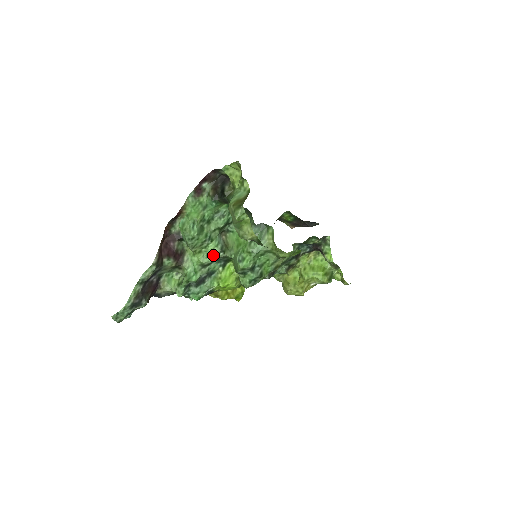
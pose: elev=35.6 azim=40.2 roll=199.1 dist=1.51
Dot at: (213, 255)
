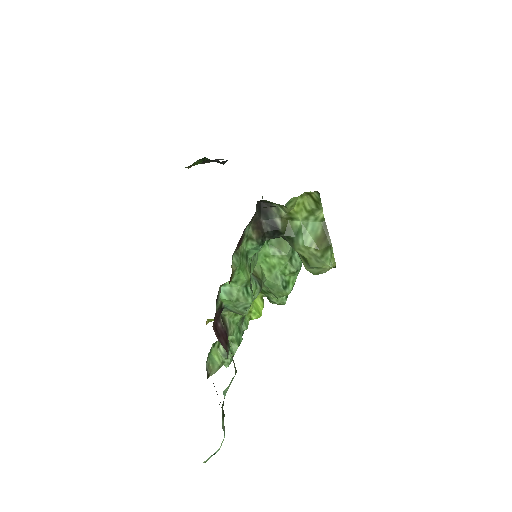
Dot at: (253, 299)
